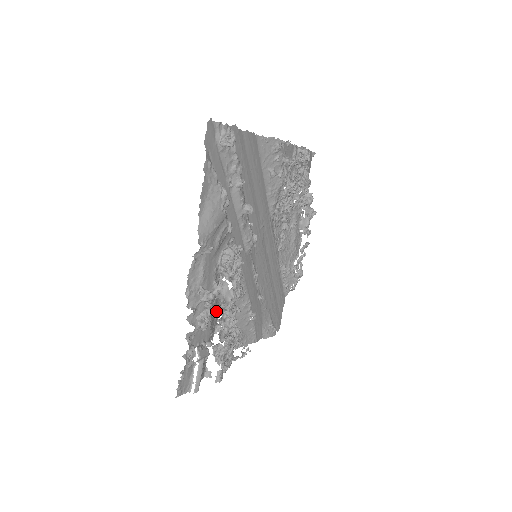
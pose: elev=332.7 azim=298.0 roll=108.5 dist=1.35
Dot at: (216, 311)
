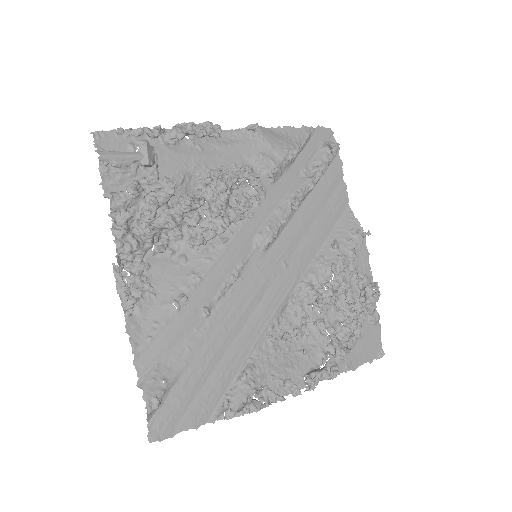
Dot at: occluded
